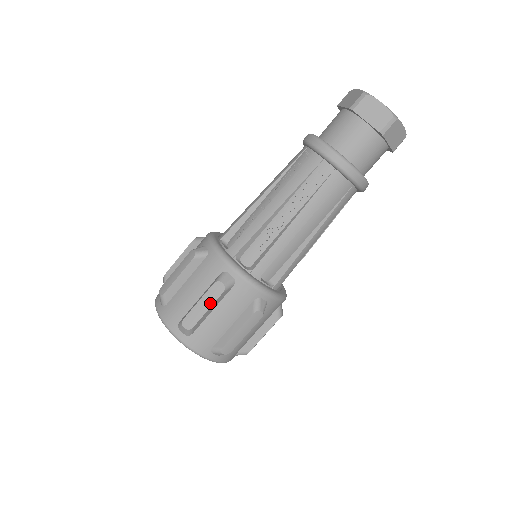
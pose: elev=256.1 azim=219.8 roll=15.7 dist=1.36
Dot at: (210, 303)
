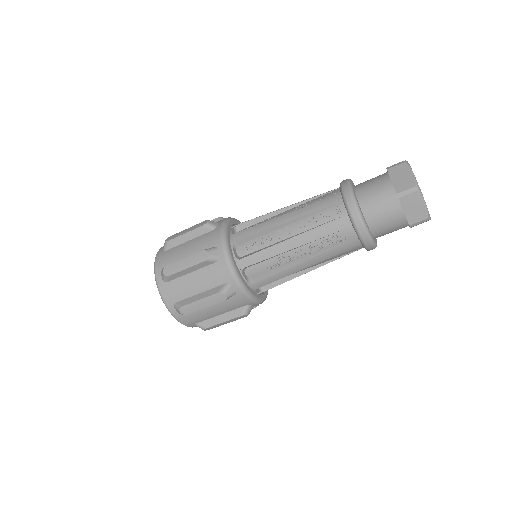
Dot at: (209, 304)
